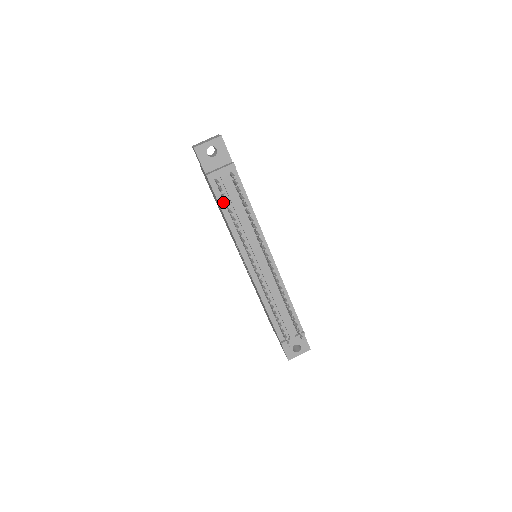
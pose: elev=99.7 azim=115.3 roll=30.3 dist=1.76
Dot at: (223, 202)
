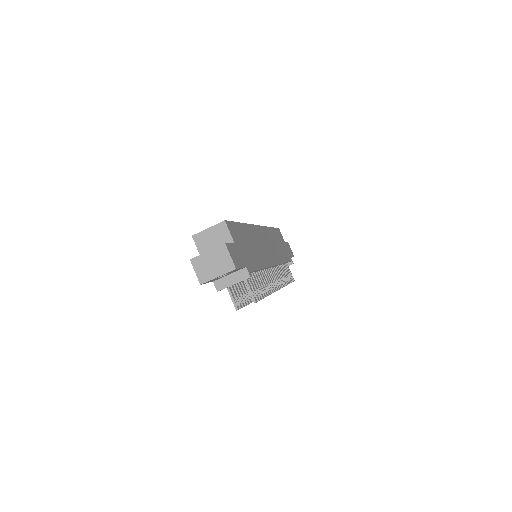
Dot at: occluded
